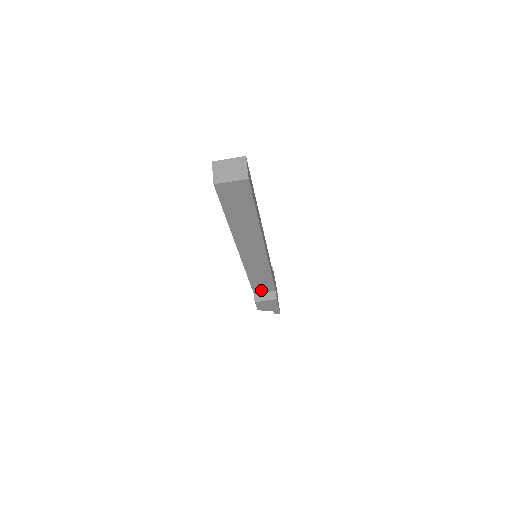
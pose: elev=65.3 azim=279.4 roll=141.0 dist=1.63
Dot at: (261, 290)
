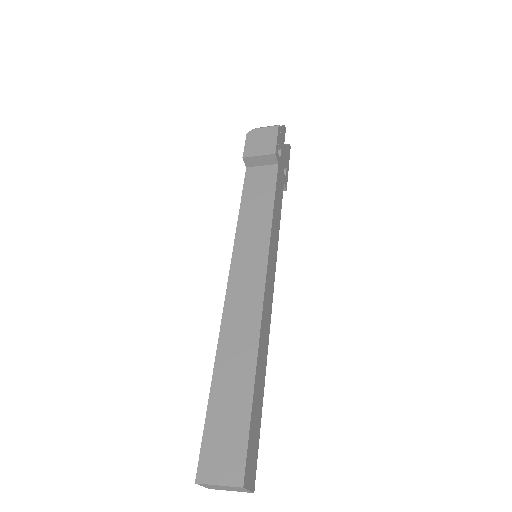
Dot at: occluded
